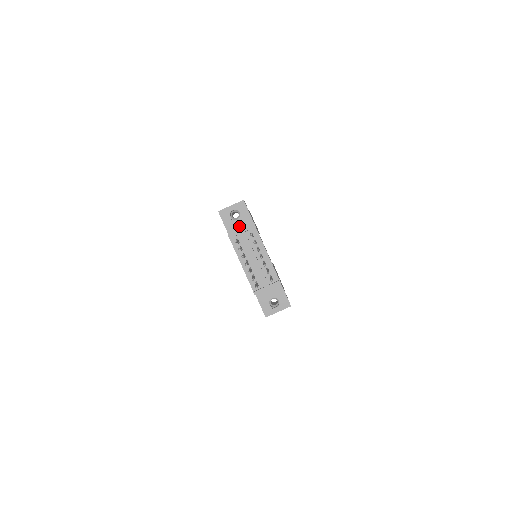
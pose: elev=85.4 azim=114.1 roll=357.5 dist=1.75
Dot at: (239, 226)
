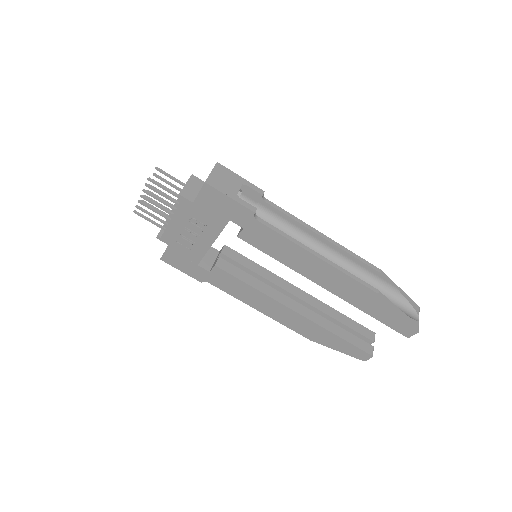
Dot at: occluded
